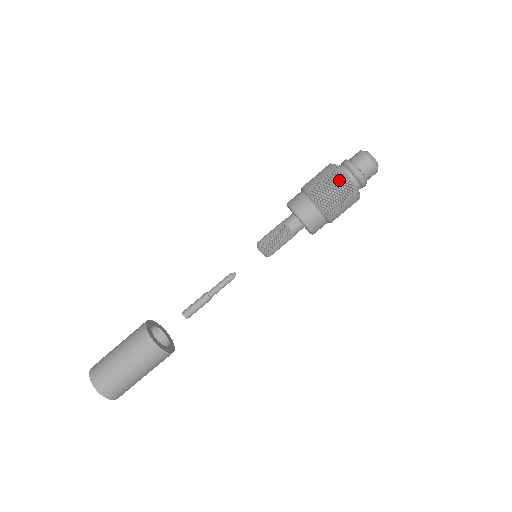
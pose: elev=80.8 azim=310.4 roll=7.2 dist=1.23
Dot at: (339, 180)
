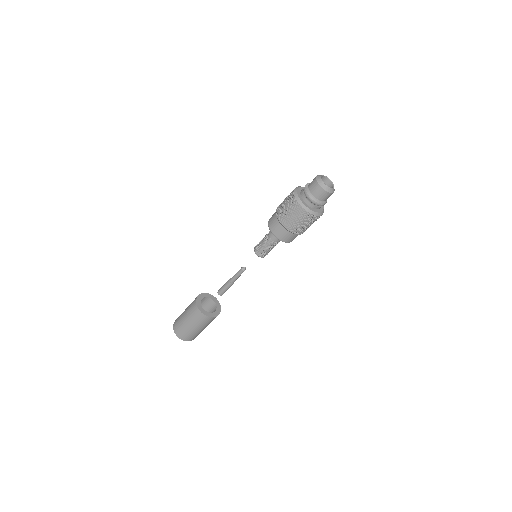
Dot at: (316, 219)
